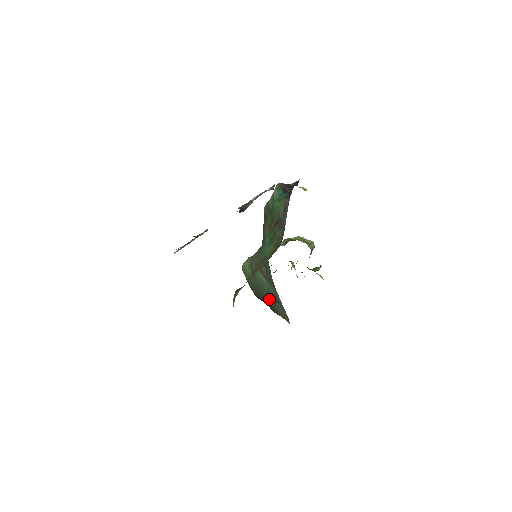
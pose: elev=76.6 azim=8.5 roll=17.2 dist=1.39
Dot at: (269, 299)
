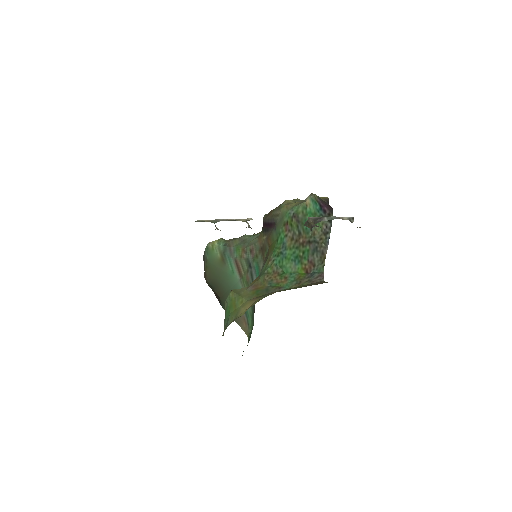
Dot at: occluded
